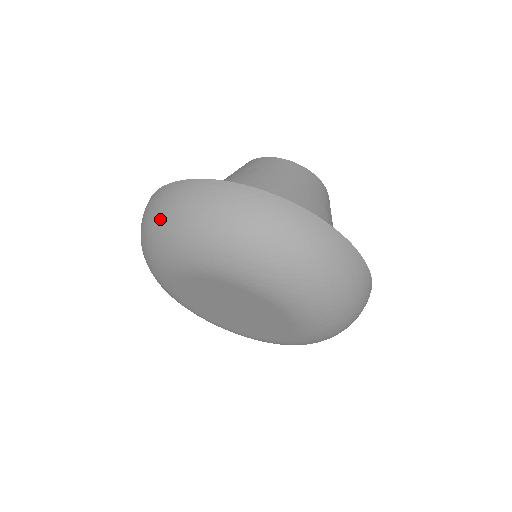
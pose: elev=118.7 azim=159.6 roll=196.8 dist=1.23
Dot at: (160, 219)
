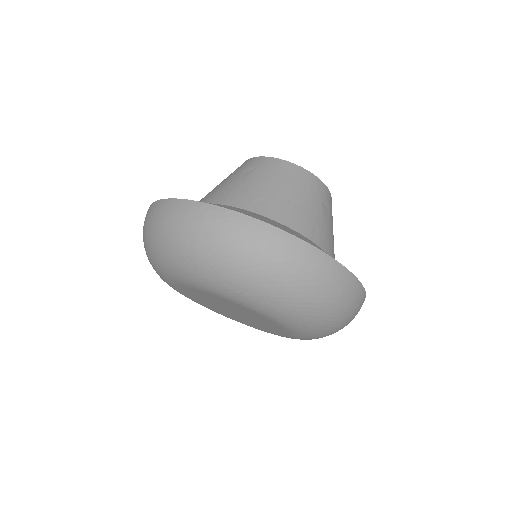
Dot at: (152, 236)
